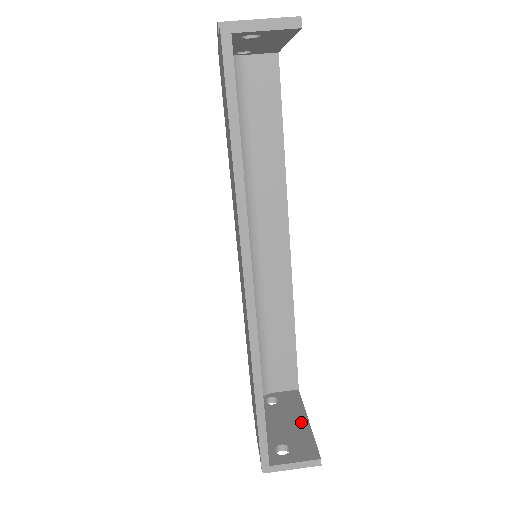
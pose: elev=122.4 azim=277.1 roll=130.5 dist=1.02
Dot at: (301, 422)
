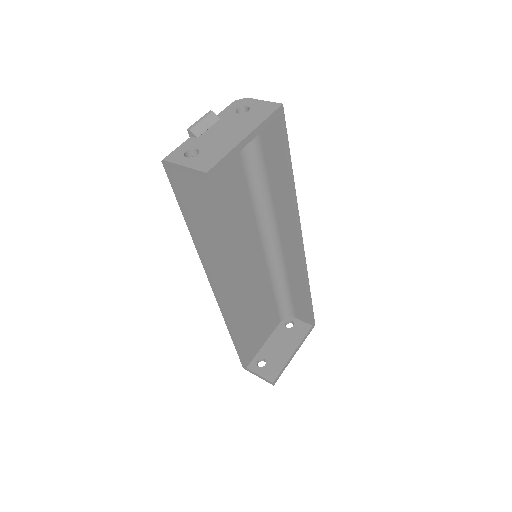
Dot at: (288, 352)
